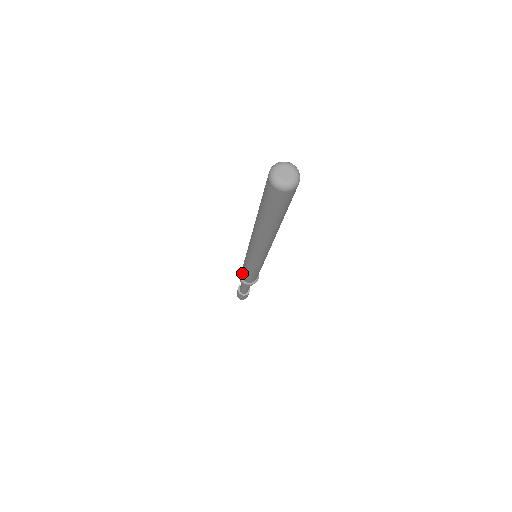
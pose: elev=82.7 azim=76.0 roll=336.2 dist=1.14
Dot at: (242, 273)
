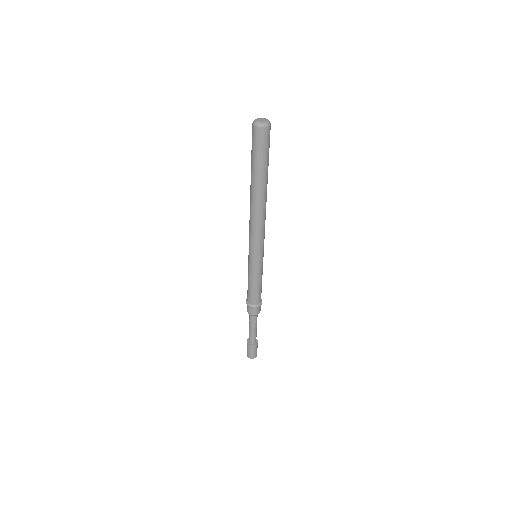
Dot at: (247, 292)
